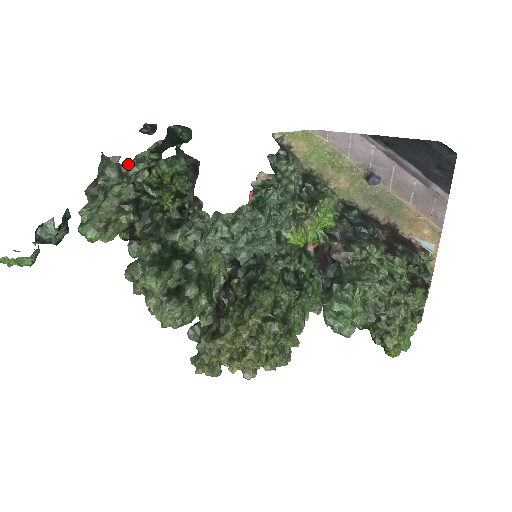
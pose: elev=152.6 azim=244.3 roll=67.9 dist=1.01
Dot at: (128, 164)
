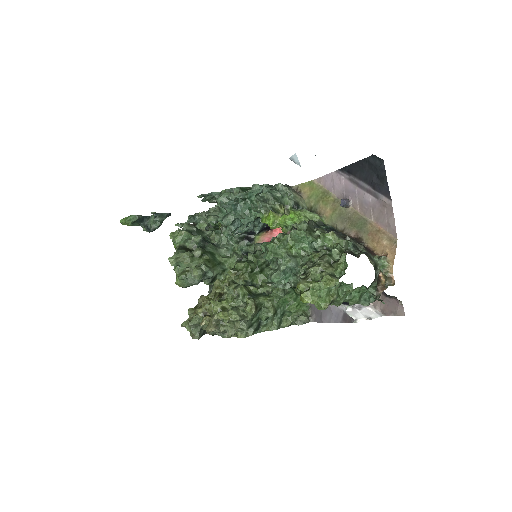
Dot at: (213, 208)
